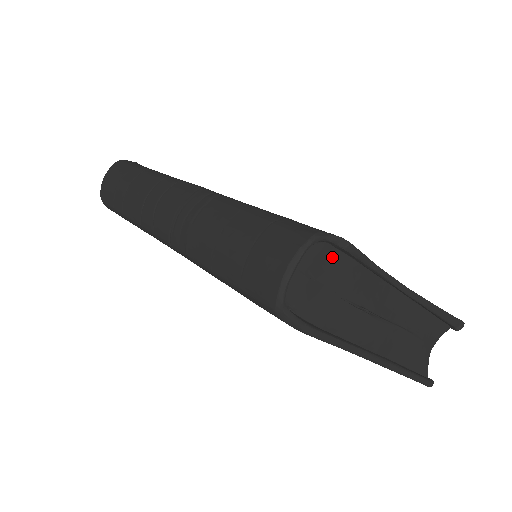
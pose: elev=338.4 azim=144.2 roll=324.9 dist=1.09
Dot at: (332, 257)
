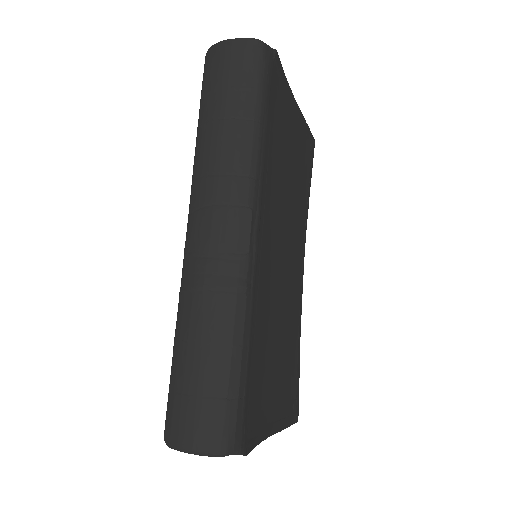
Dot at: occluded
